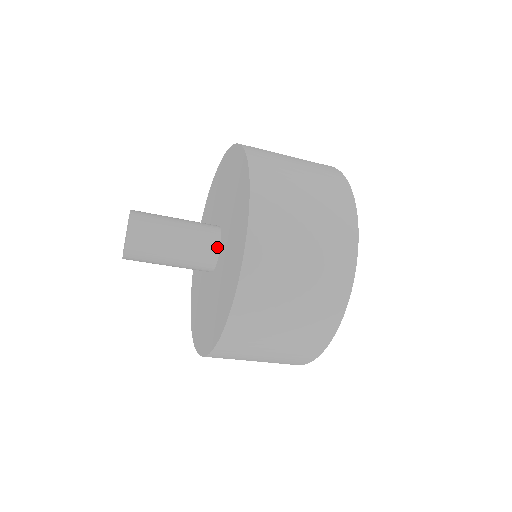
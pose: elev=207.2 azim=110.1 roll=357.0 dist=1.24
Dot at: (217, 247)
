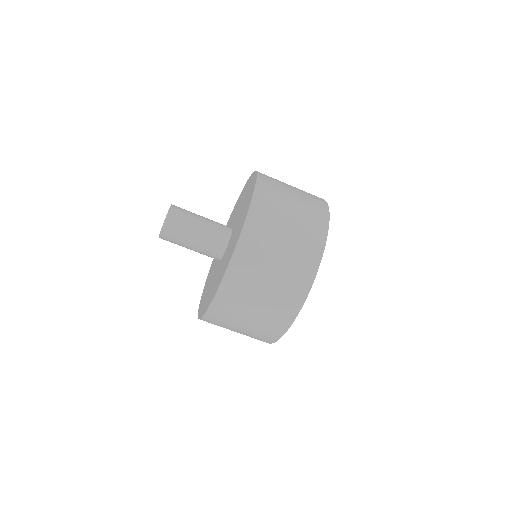
Dot at: (226, 241)
